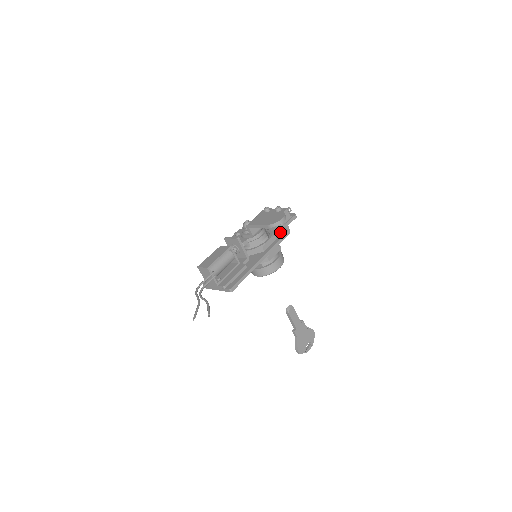
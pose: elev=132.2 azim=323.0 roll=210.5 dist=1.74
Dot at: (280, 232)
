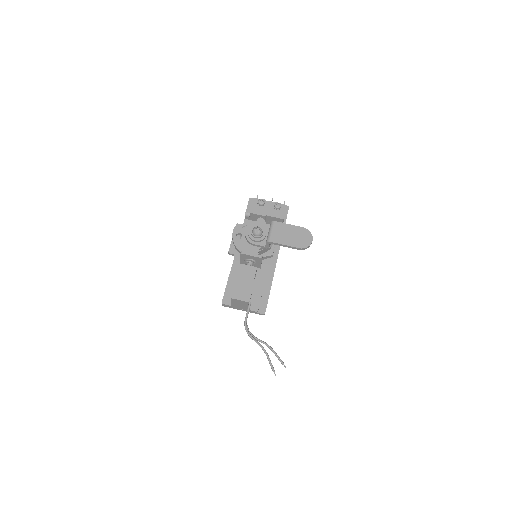
Dot at: occluded
